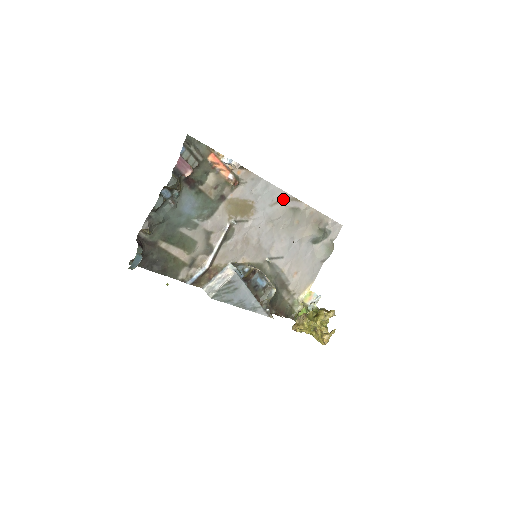
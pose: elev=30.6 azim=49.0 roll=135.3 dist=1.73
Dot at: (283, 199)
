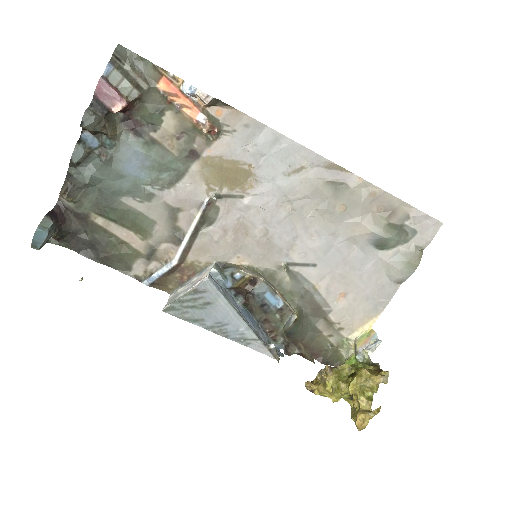
Dot at: (311, 165)
